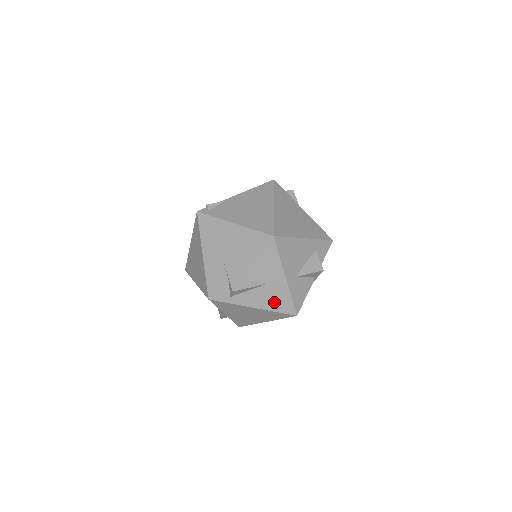
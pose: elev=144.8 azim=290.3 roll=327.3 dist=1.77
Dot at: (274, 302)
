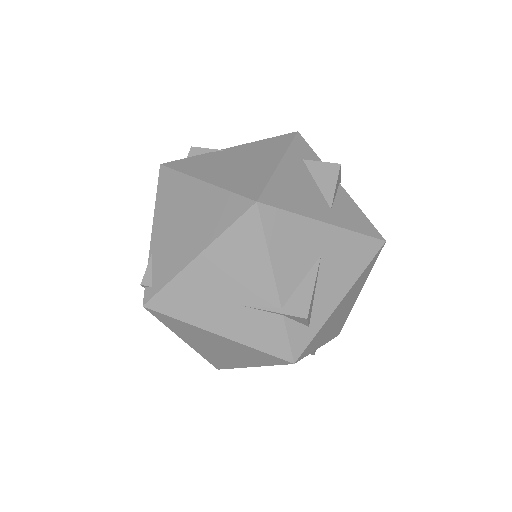
Dot at: (351, 263)
